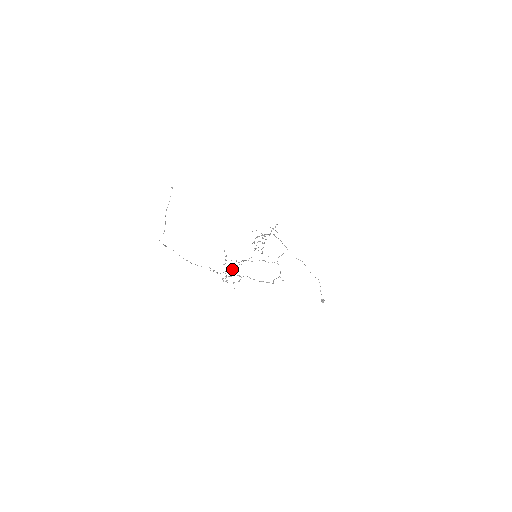
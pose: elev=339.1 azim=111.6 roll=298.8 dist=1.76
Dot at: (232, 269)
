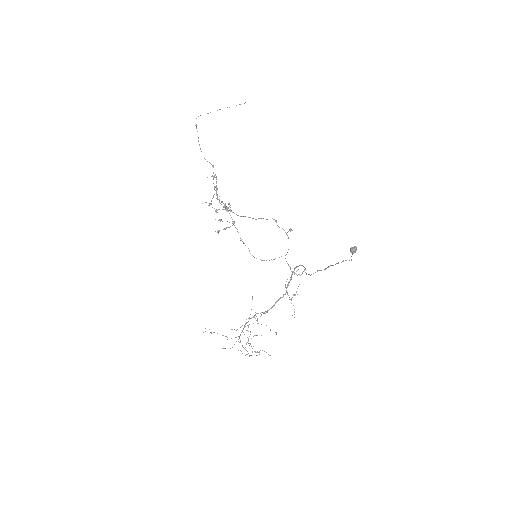
Dot at: (219, 230)
